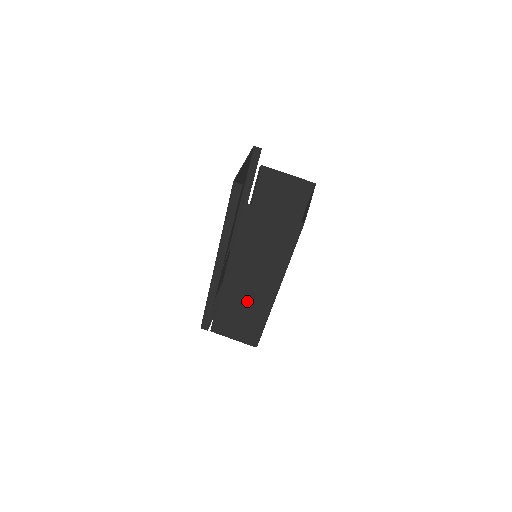
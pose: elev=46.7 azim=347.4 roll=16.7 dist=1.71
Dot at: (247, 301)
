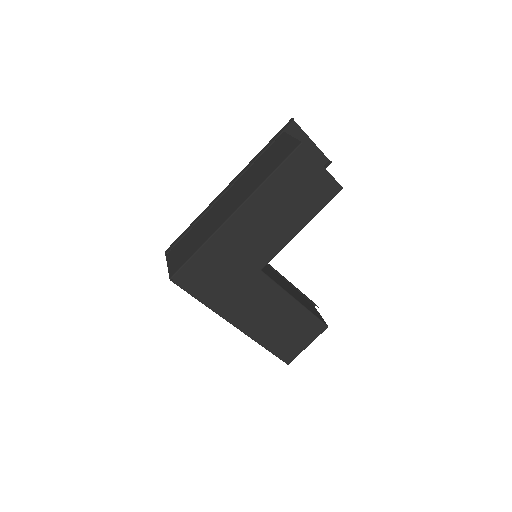
Dot at: (212, 221)
